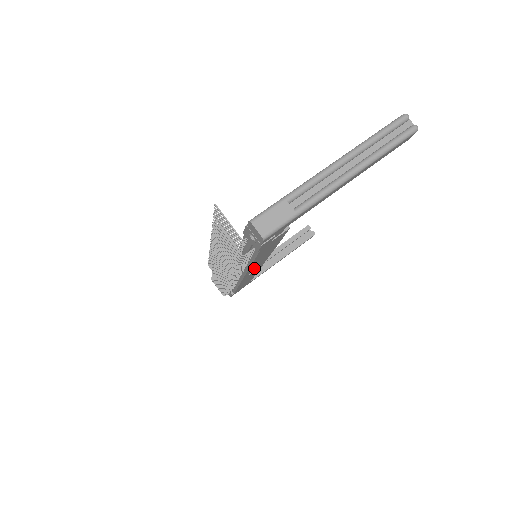
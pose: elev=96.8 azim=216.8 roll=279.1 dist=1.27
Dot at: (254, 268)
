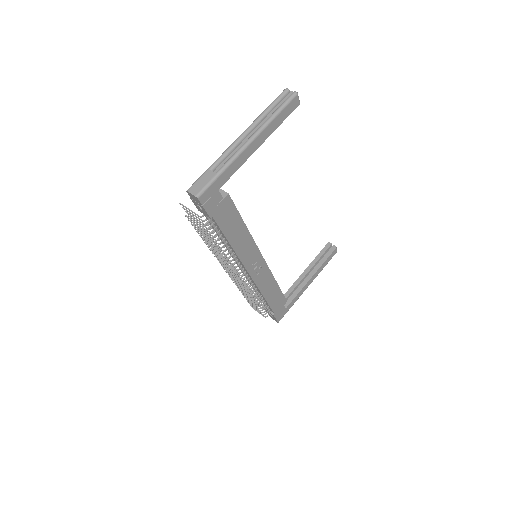
Dot at: (251, 261)
